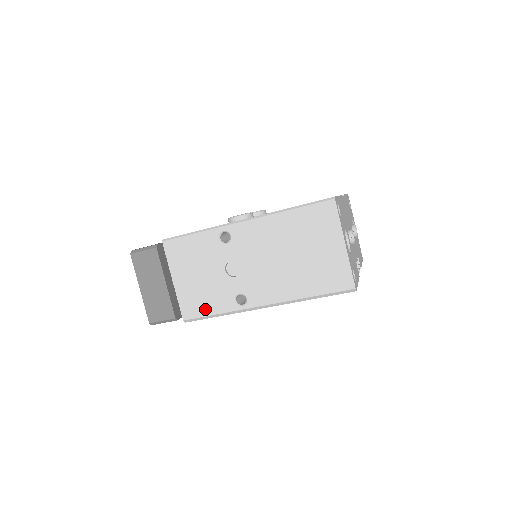
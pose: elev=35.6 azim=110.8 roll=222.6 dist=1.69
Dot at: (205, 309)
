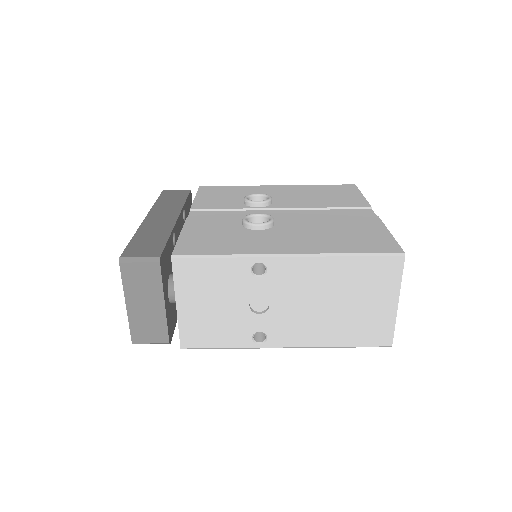
Dot at: (212, 341)
